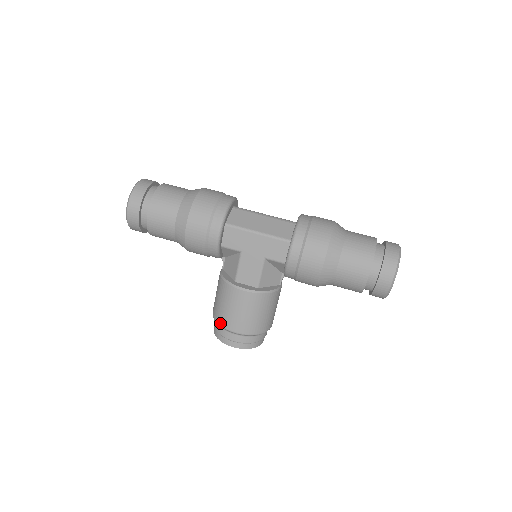
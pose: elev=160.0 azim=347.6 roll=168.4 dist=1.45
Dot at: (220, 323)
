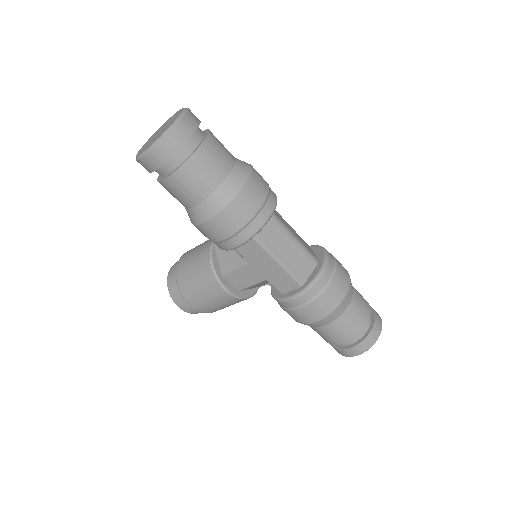
Dot at: (181, 290)
